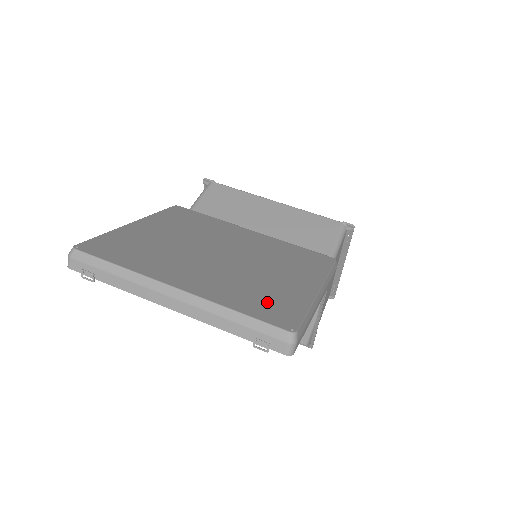
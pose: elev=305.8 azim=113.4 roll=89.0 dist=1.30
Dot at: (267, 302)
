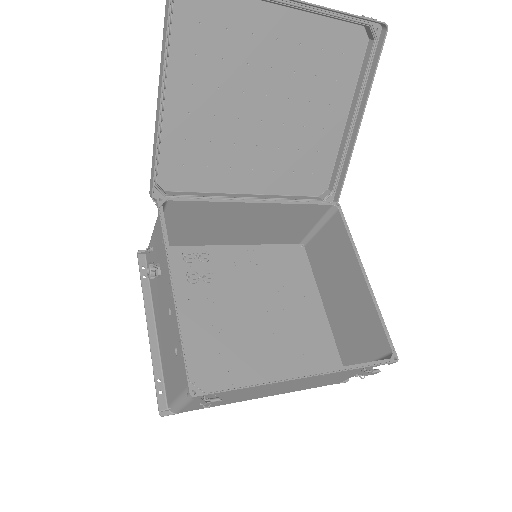
Dot at: (338, 53)
